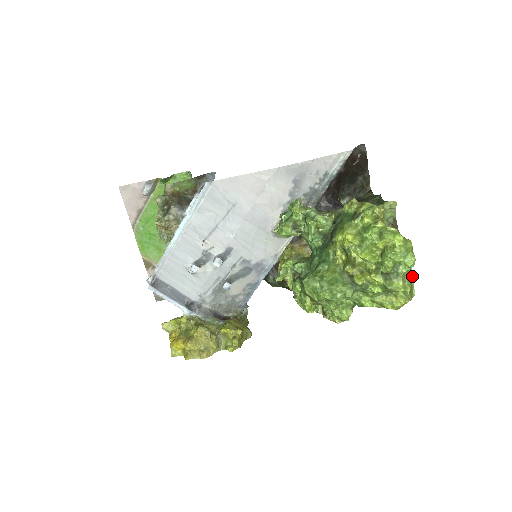
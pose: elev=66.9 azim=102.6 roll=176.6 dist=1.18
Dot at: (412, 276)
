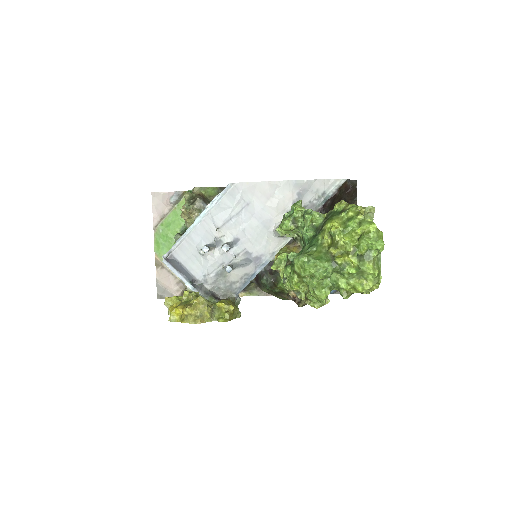
Dot at: occluded
